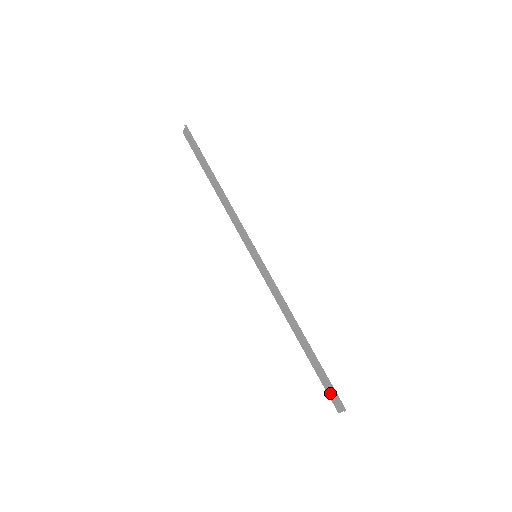
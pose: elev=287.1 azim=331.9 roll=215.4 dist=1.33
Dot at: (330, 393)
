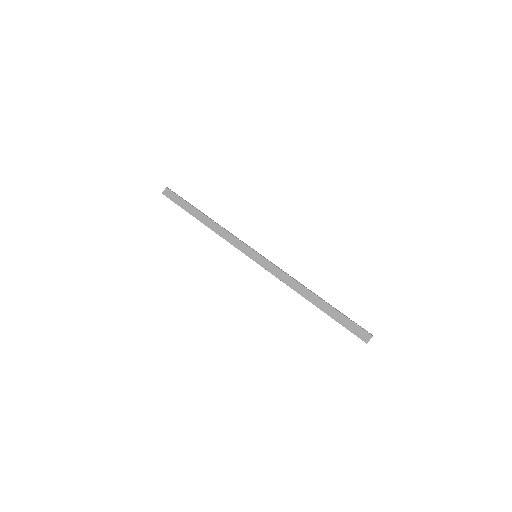
Dot at: (354, 331)
